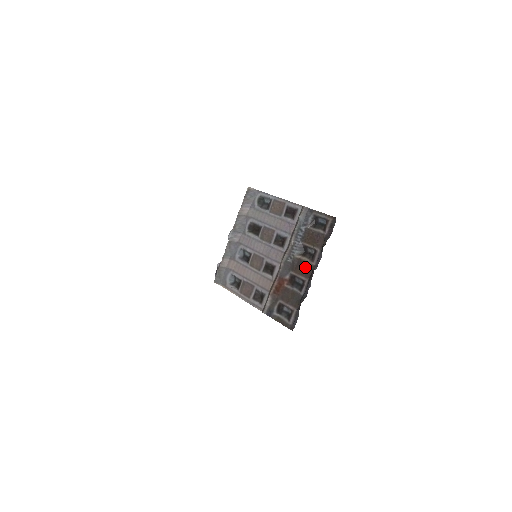
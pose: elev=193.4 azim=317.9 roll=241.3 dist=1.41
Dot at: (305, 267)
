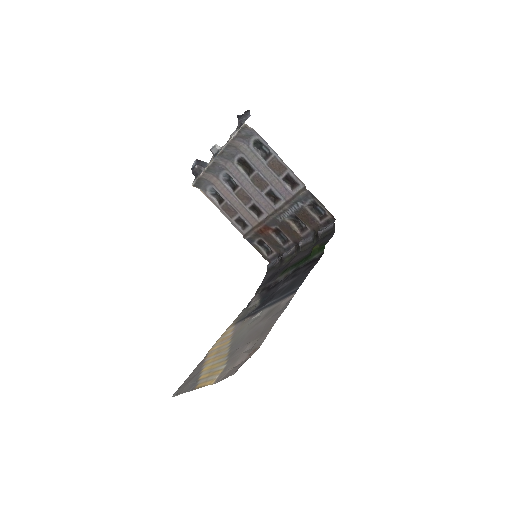
Dot at: (293, 233)
